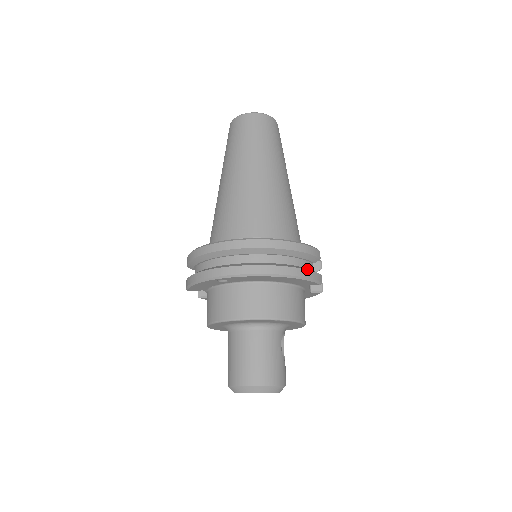
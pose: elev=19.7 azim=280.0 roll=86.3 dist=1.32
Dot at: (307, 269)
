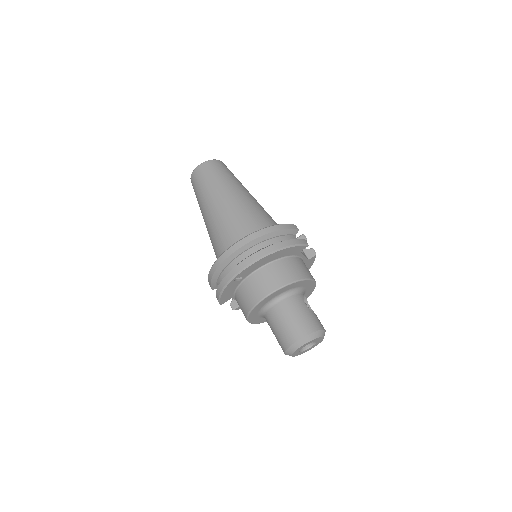
Dot at: (291, 239)
